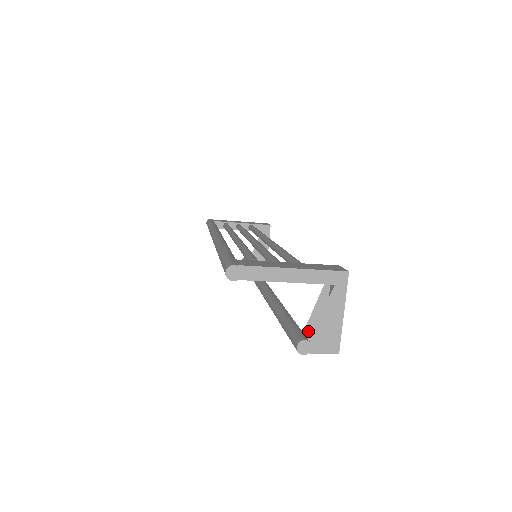
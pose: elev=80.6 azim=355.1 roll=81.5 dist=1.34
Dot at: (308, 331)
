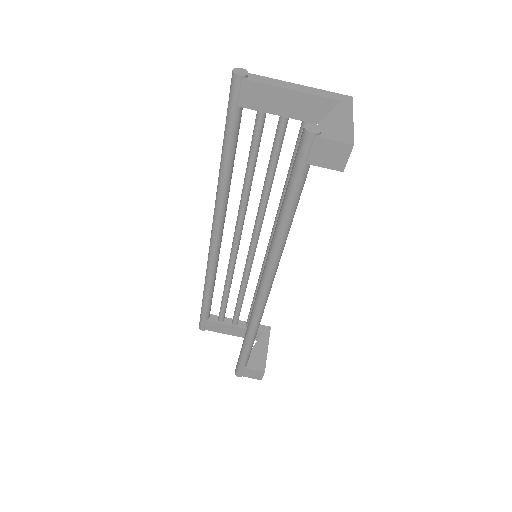
Dot at: occluded
